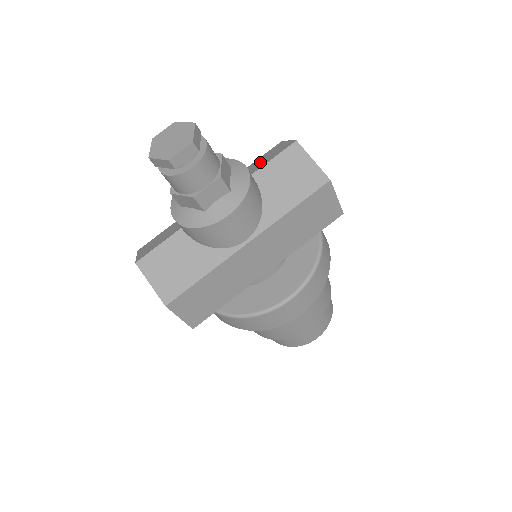
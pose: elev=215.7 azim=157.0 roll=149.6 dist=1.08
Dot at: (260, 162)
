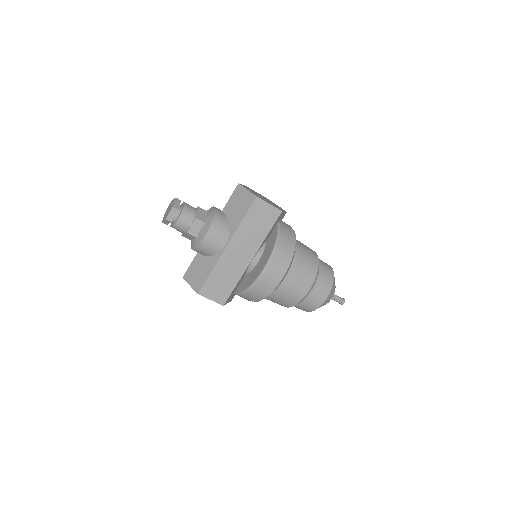
Dot at: occluded
